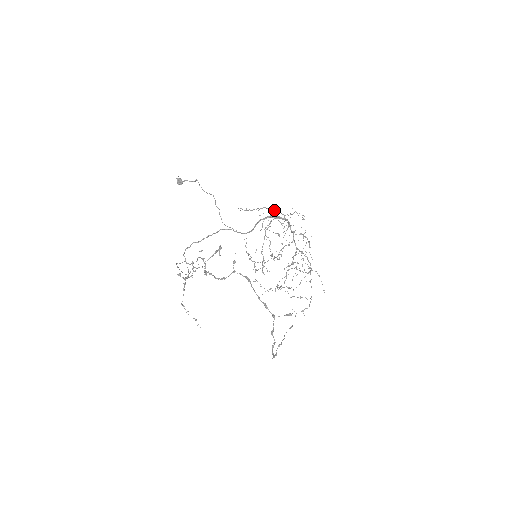
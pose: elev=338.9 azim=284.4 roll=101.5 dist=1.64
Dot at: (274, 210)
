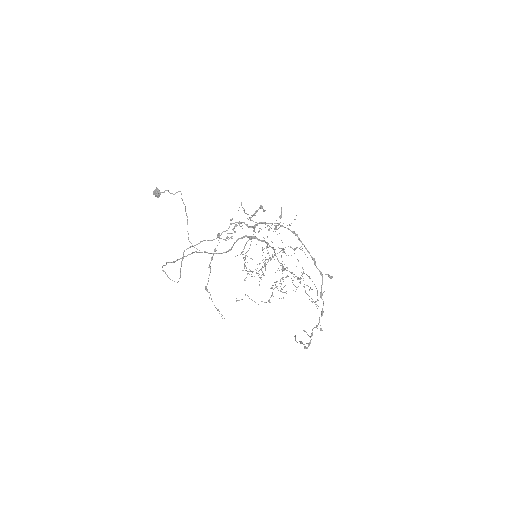
Dot at: occluded
